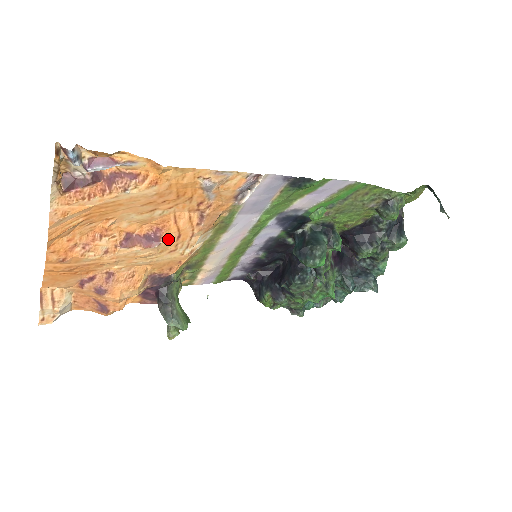
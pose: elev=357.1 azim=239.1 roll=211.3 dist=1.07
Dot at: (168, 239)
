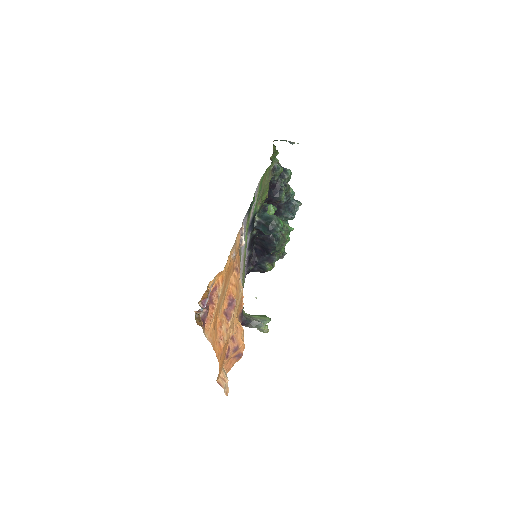
Dot at: (235, 295)
